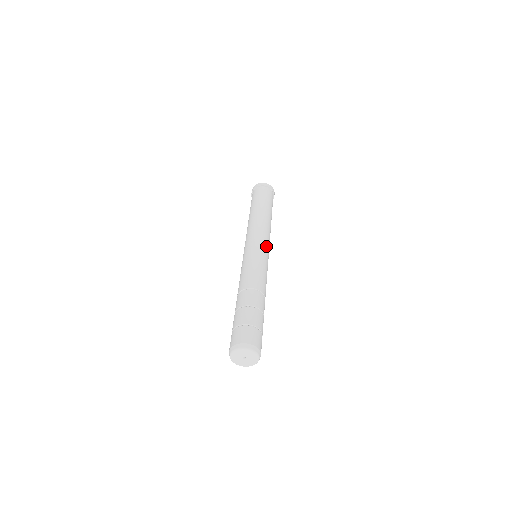
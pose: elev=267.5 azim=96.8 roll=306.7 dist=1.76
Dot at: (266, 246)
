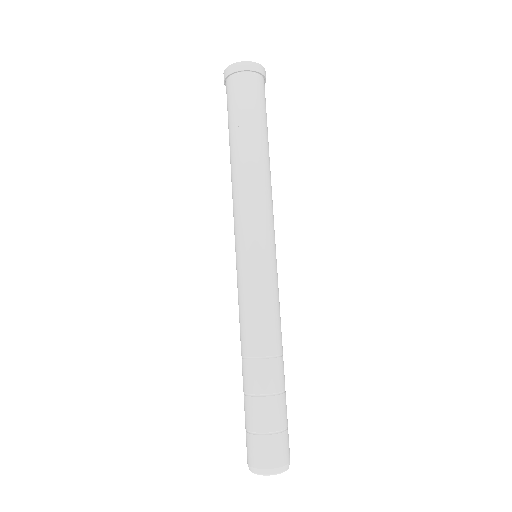
Dot at: (270, 242)
